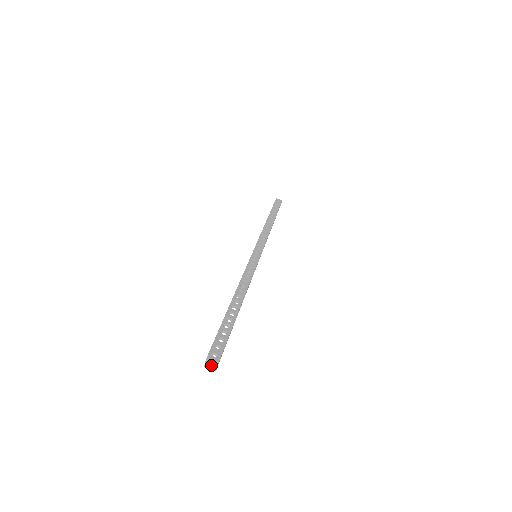
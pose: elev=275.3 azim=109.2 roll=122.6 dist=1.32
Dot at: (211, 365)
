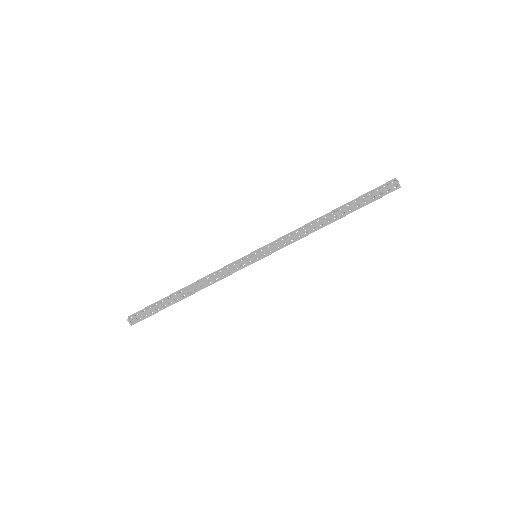
Dot at: occluded
